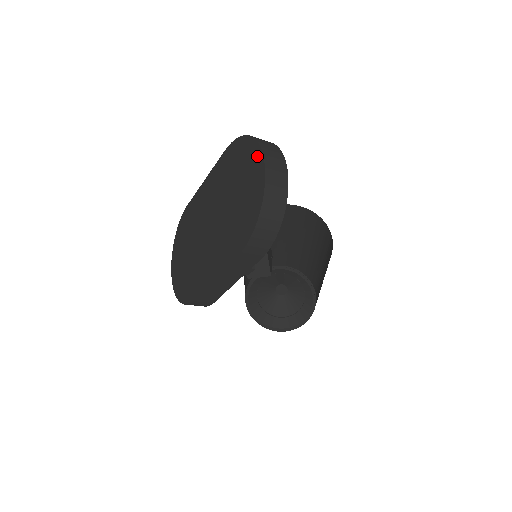
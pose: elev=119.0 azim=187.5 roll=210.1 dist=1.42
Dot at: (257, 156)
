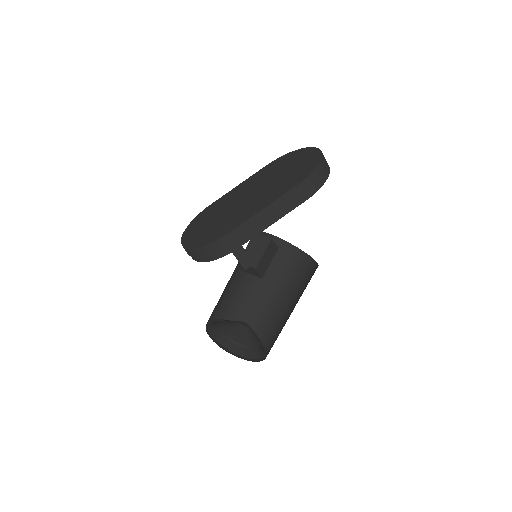
Dot at: (310, 150)
